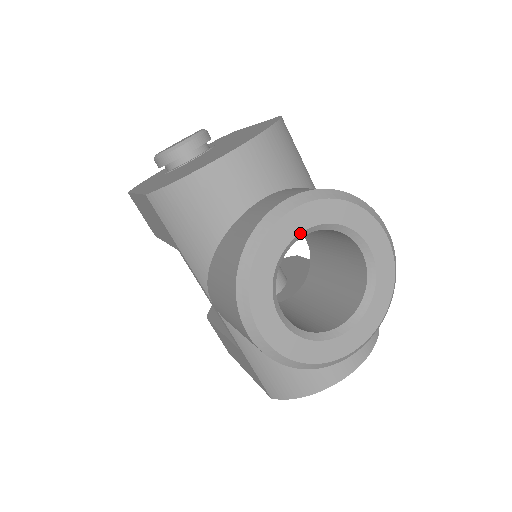
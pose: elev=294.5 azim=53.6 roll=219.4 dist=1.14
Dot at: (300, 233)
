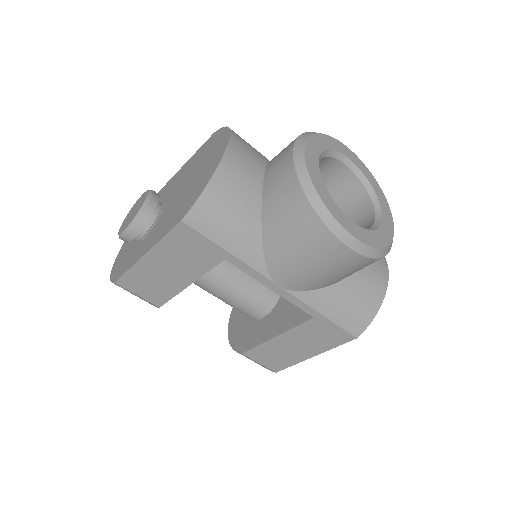
Dot at: (318, 161)
